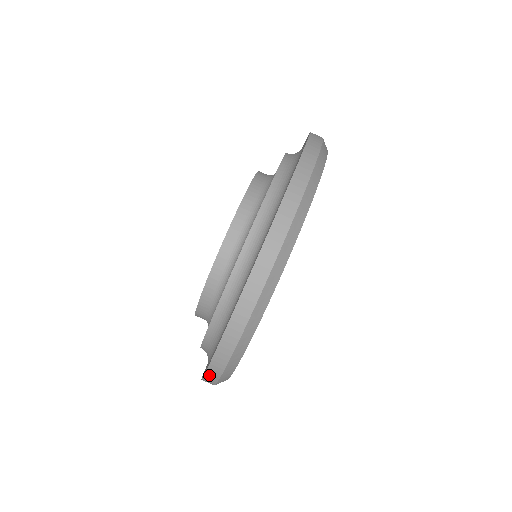
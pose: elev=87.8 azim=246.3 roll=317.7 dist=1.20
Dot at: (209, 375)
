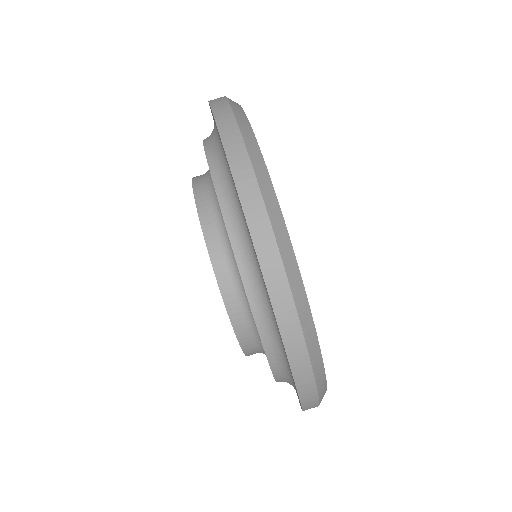
Dot at: (295, 361)
